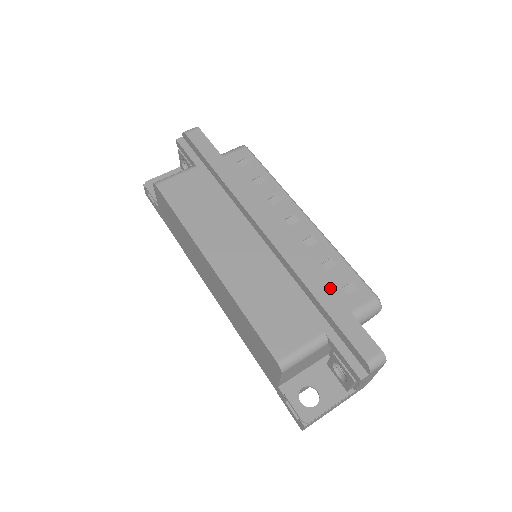
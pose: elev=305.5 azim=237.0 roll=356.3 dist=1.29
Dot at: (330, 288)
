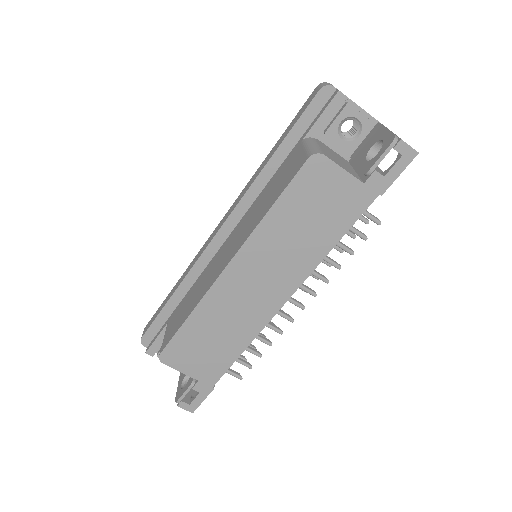
Dot at: (269, 153)
